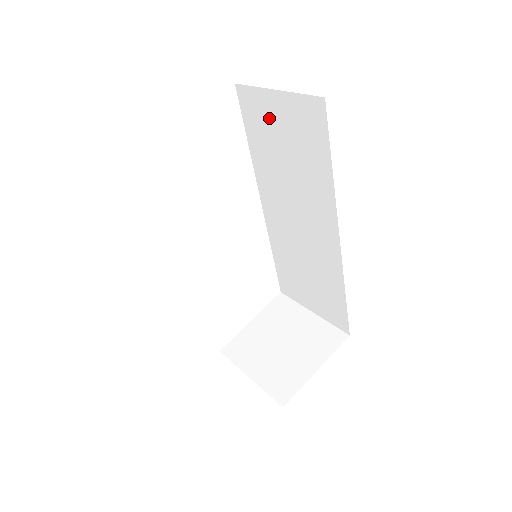
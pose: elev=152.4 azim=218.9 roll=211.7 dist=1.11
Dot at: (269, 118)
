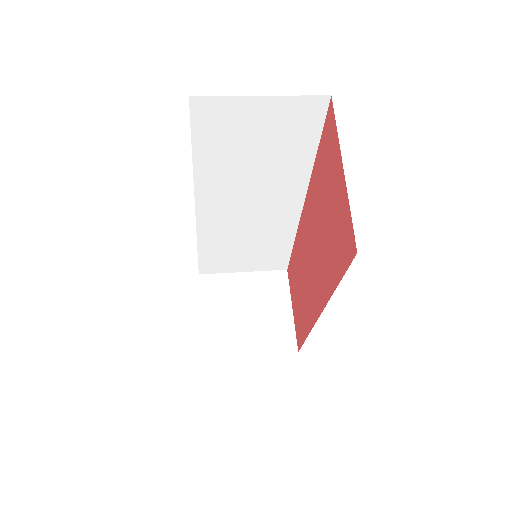
Dot at: (241, 123)
